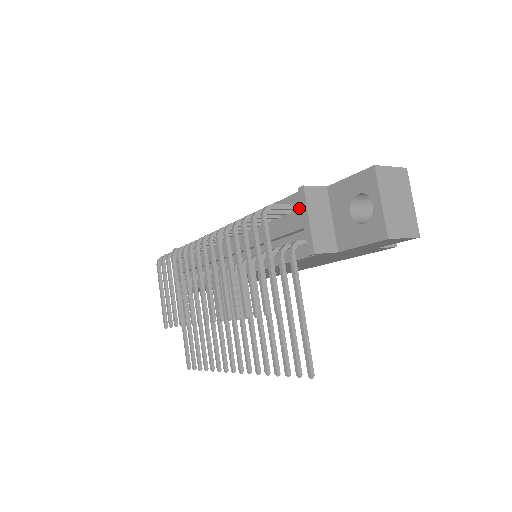
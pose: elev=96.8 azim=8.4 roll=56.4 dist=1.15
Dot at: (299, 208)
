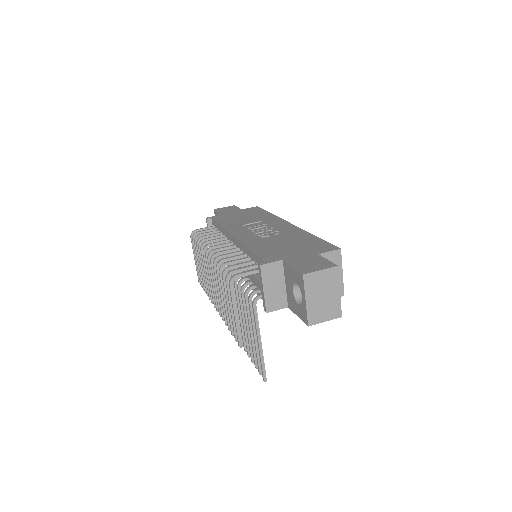
Dot at: occluded
